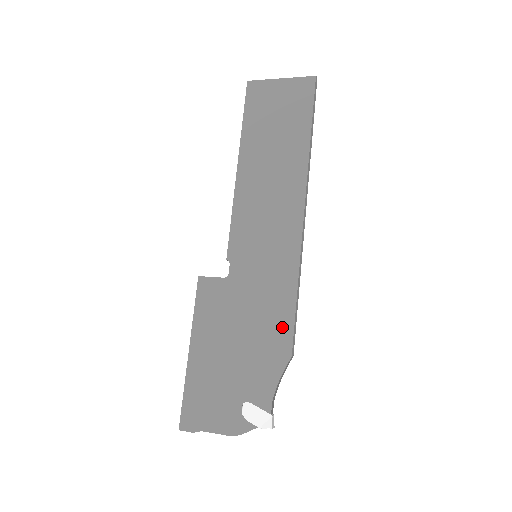
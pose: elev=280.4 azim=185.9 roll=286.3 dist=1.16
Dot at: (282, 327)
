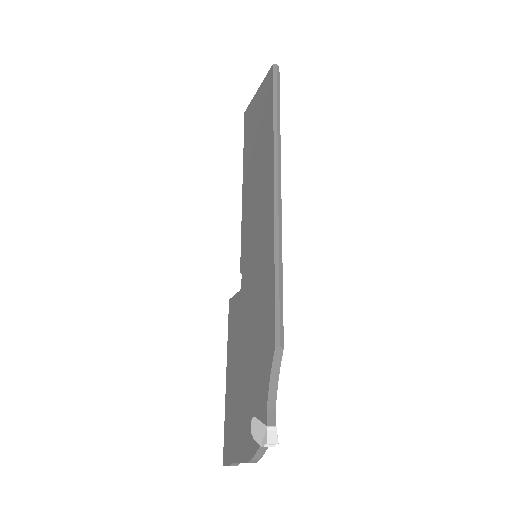
Dot at: (268, 317)
